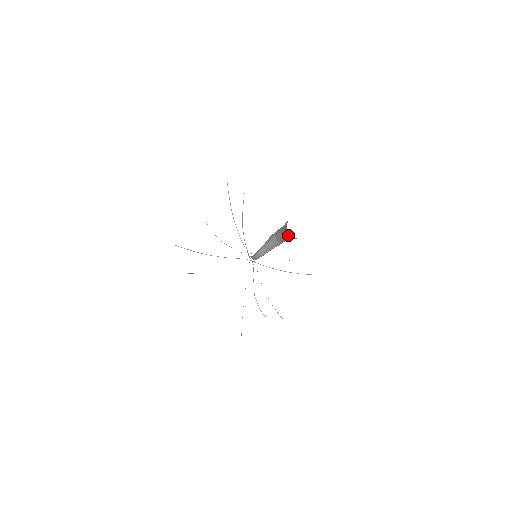
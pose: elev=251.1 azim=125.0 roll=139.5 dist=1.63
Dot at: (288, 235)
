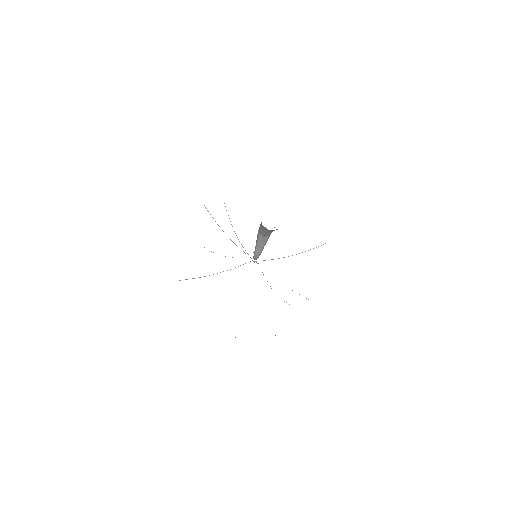
Dot at: (267, 230)
